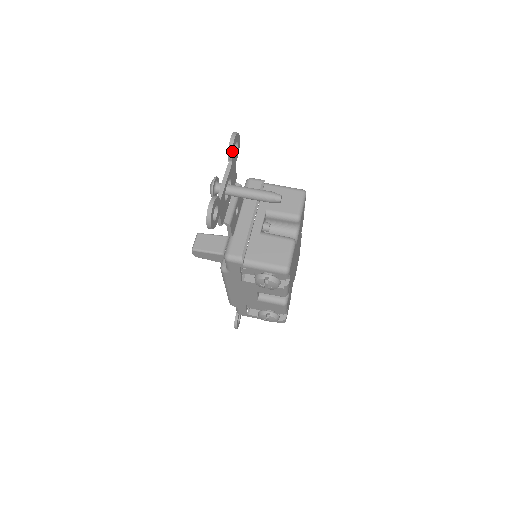
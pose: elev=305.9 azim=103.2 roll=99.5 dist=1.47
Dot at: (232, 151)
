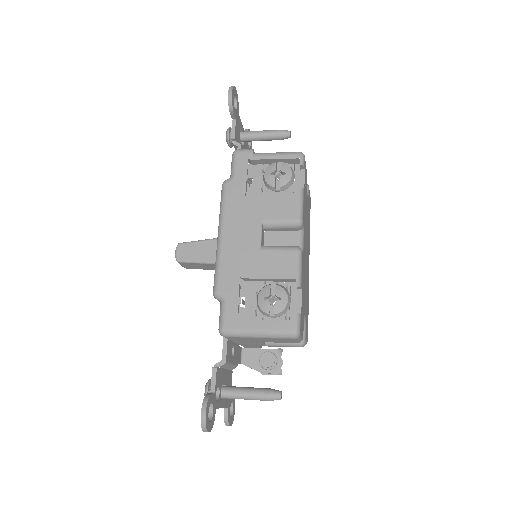
Dot at: (248, 130)
